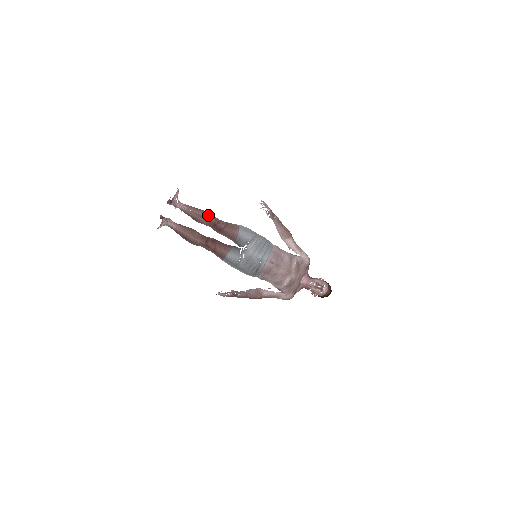
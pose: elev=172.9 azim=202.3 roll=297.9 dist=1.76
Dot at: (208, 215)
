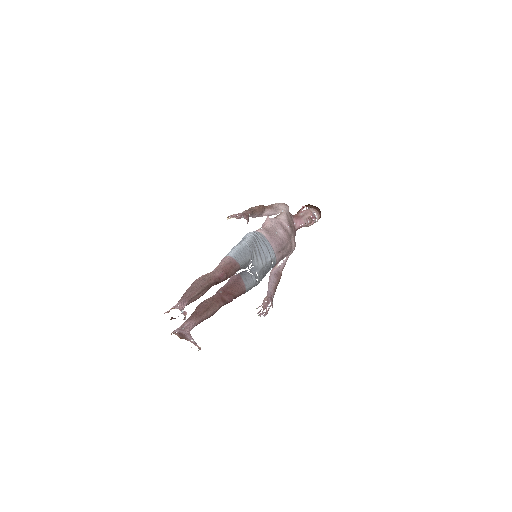
Dot at: (206, 283)
